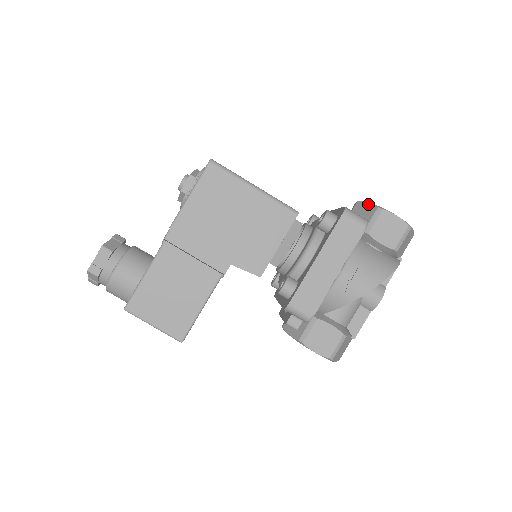
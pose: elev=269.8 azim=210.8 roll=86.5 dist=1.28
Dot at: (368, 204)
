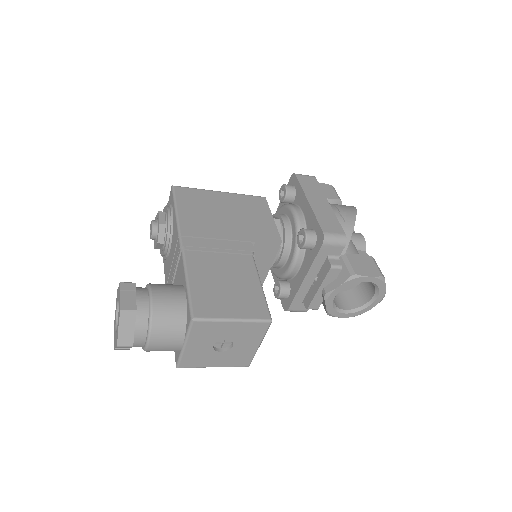
Dot at: occluded
